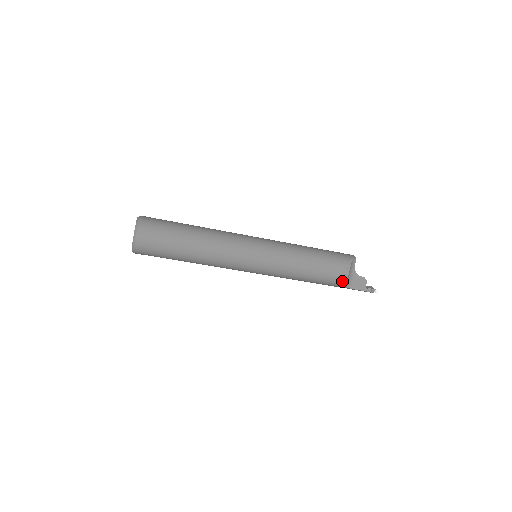
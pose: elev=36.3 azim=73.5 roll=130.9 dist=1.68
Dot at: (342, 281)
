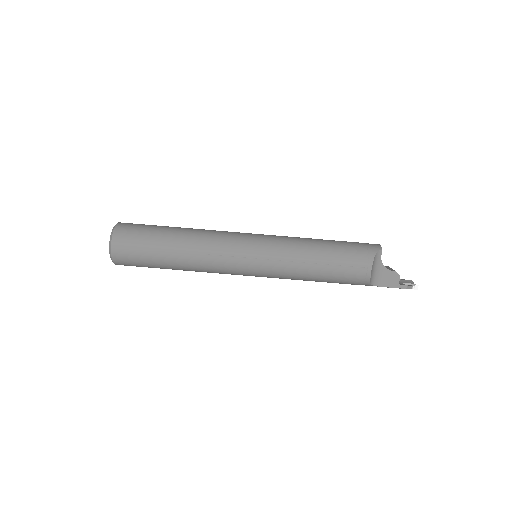
Dot at: (364, 279)
